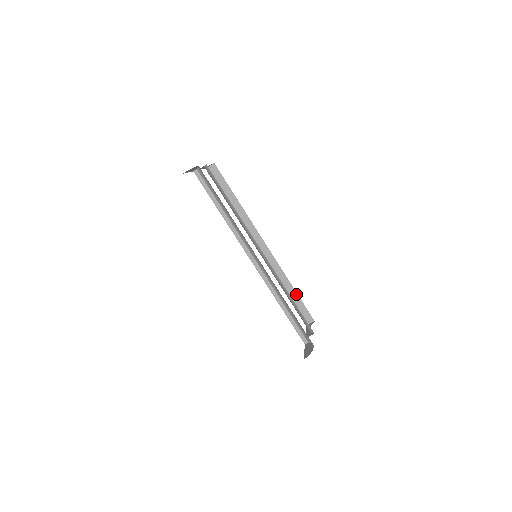
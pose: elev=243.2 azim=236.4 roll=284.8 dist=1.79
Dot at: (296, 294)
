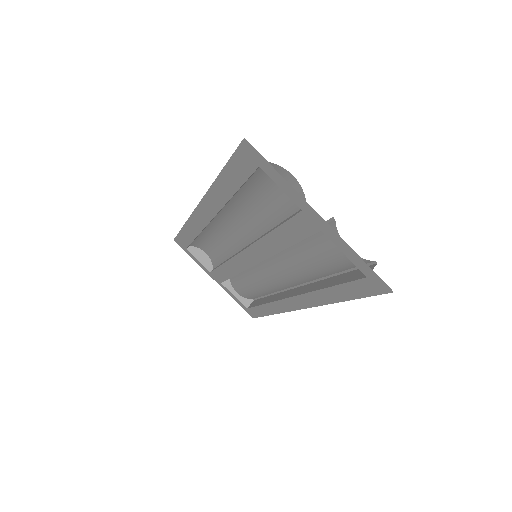
Dot at: (341, 276)
